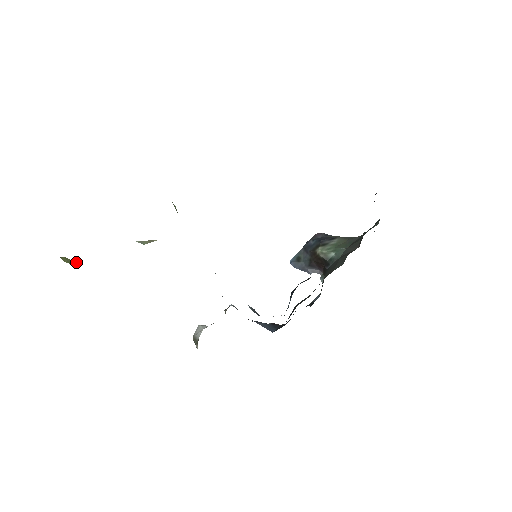
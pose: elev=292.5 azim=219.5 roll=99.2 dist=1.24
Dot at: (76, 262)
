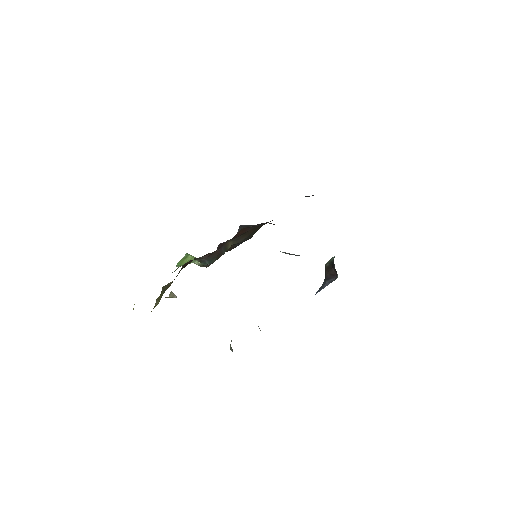
Dot at: occluded
